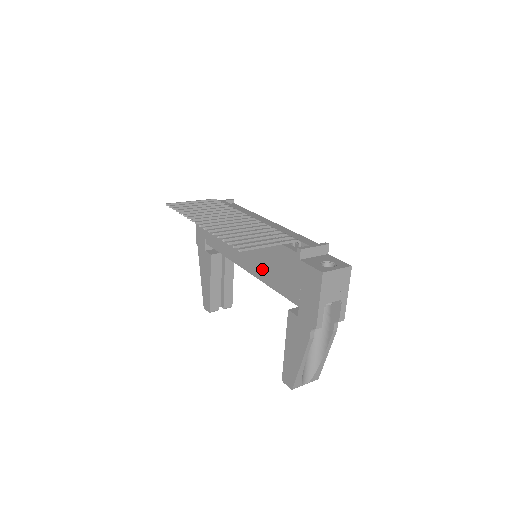
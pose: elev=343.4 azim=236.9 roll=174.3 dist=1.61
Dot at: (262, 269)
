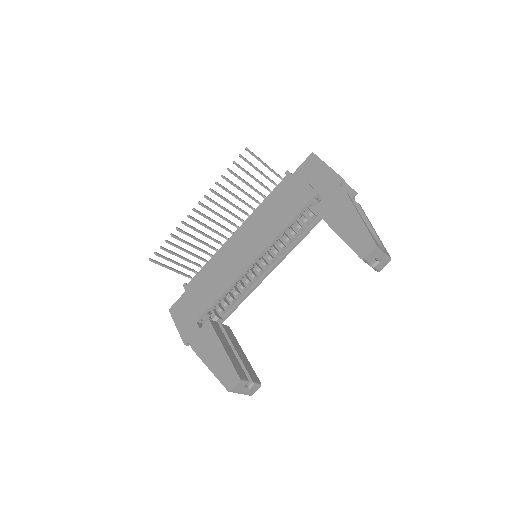
Dot at: (269, 230)
